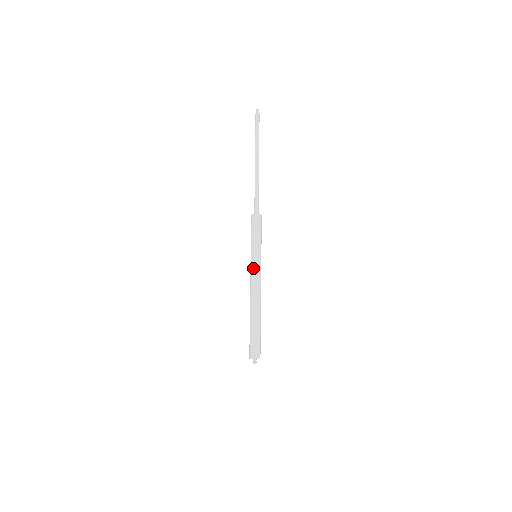
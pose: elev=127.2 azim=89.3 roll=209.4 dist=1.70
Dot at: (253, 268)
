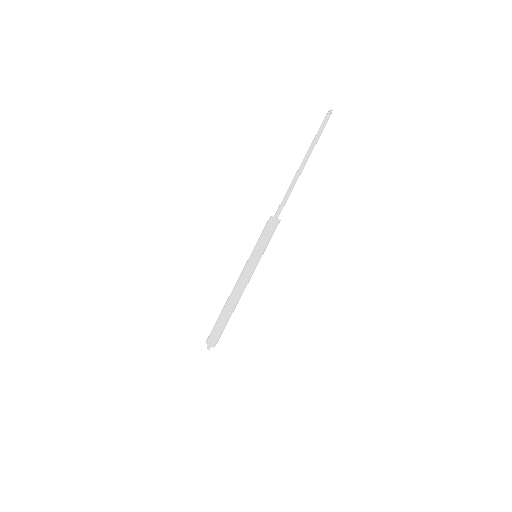
Dot at: (245, 265)
